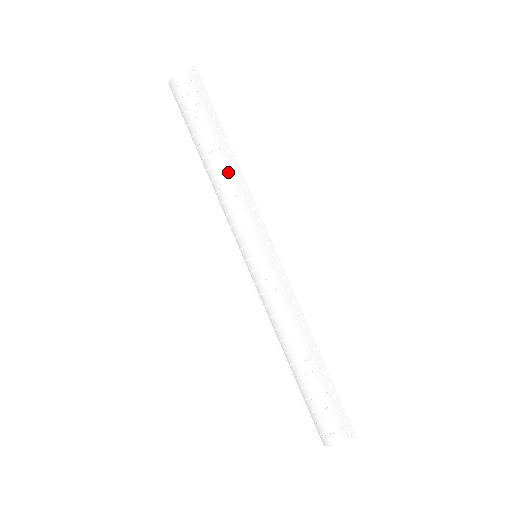
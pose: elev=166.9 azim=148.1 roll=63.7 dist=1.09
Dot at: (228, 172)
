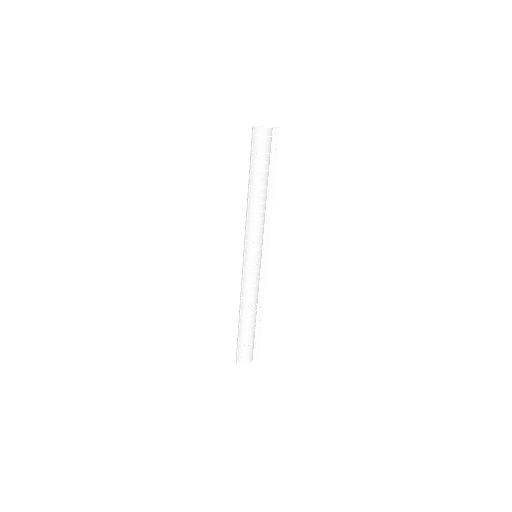
Dot at: (269, 205)
